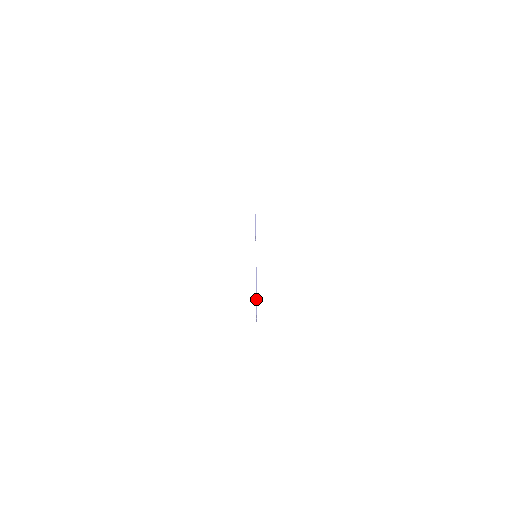
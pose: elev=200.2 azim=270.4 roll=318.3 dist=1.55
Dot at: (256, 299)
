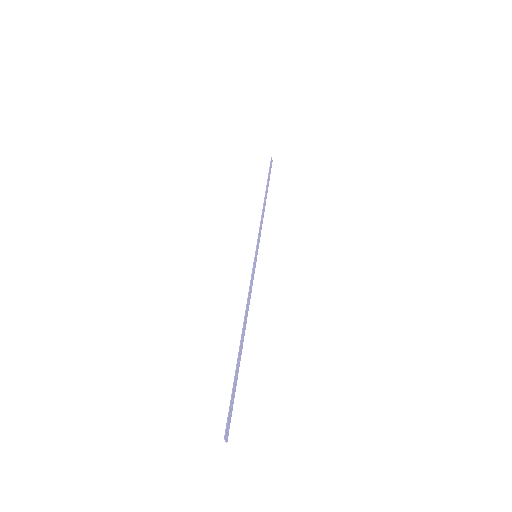
Dot at: occluded
